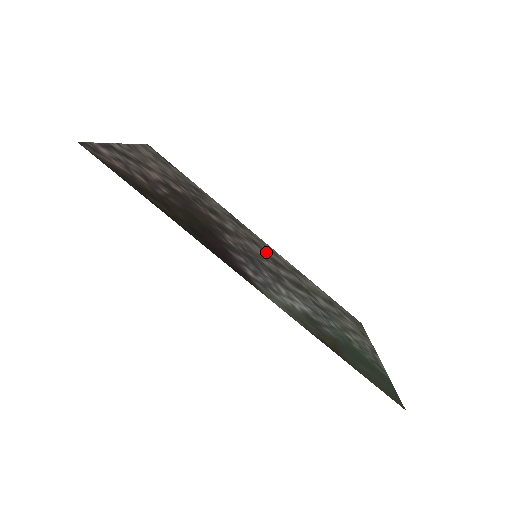
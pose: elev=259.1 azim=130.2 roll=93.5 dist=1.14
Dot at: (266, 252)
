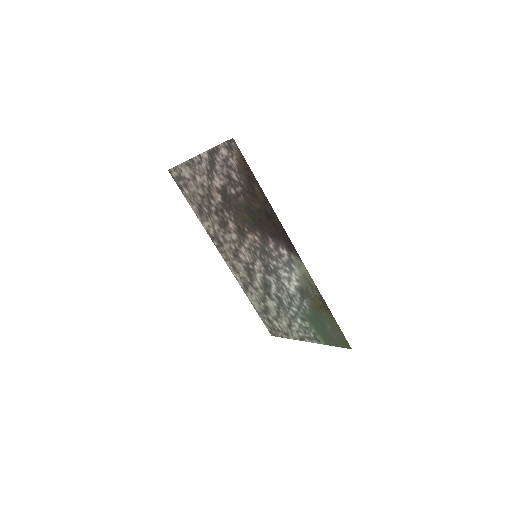
Dot at: (241, 264)
